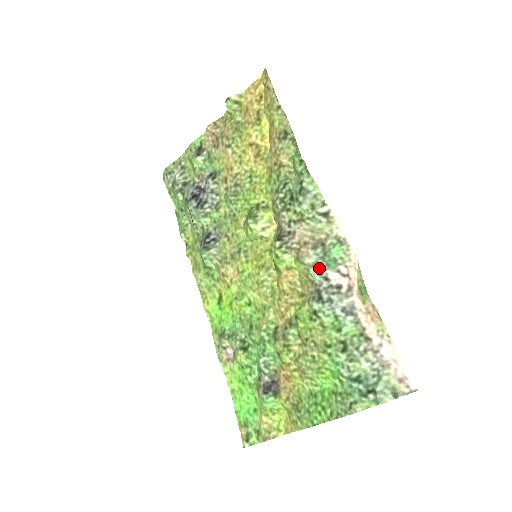
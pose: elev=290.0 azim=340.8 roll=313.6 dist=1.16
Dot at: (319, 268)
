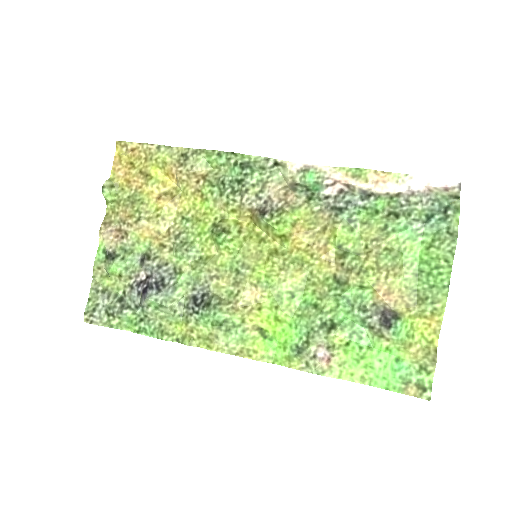
Dot at: (314, 197)
